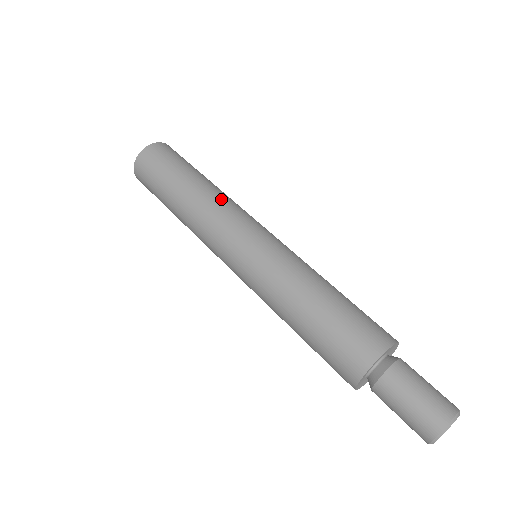
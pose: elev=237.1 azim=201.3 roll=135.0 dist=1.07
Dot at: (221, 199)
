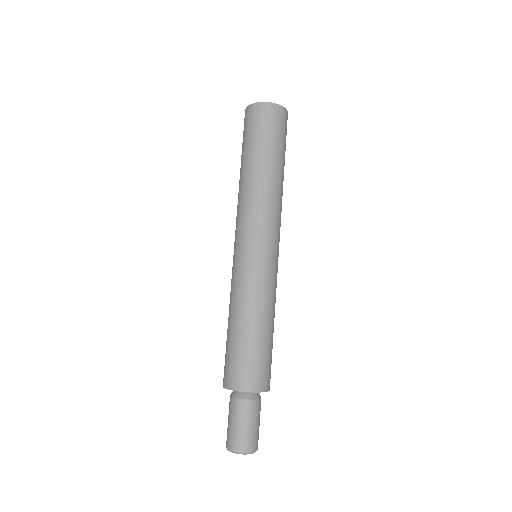
Dot at: (267, 199)
